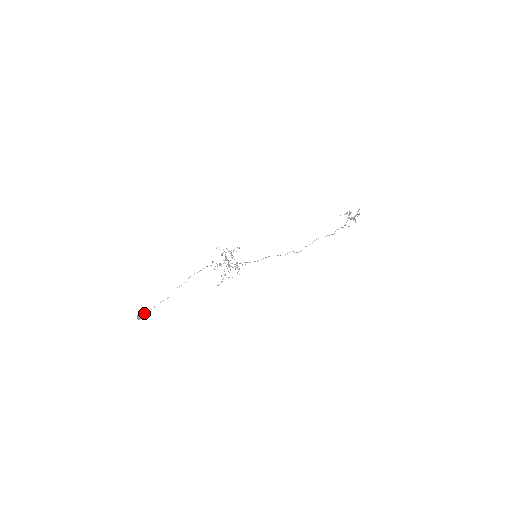
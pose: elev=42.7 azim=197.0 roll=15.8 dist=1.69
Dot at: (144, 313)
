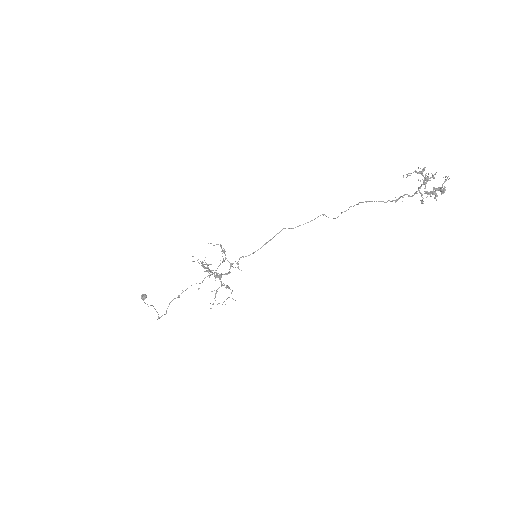
Dot at: occluded
